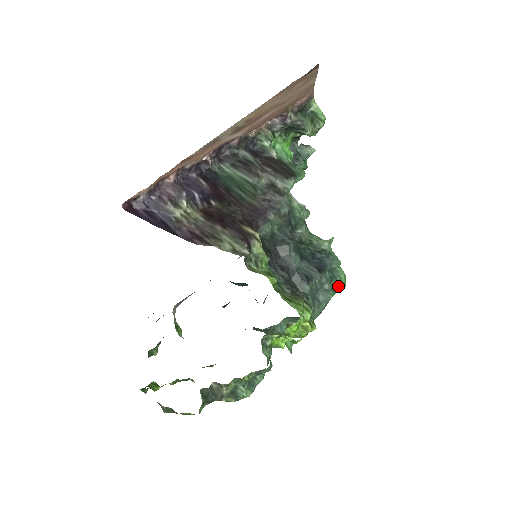
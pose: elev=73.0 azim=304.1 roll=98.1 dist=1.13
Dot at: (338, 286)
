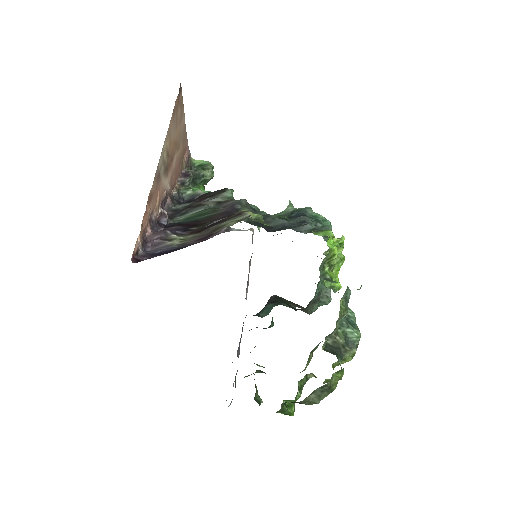
Dot at: occluded
